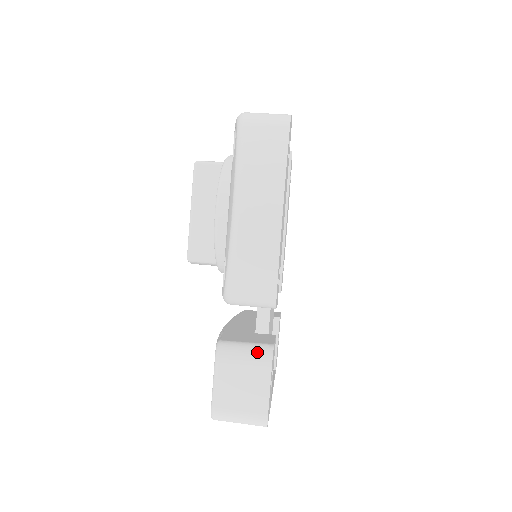
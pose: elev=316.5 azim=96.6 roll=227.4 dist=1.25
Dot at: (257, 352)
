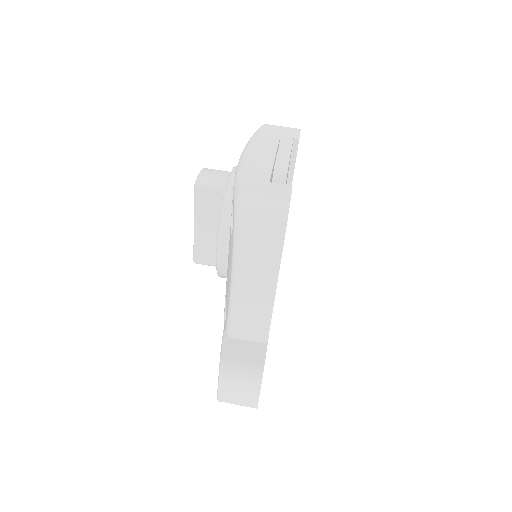
Dot at: (251, 374)
